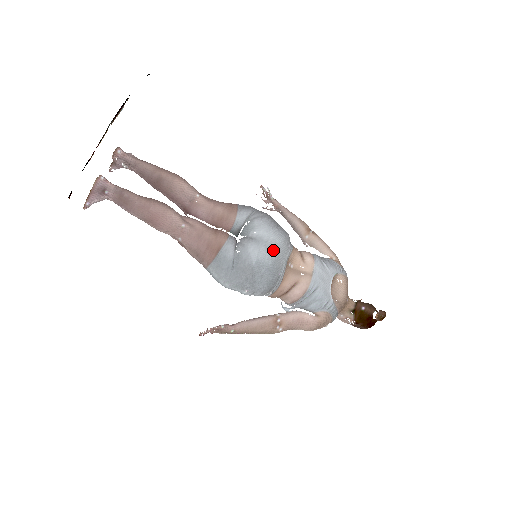
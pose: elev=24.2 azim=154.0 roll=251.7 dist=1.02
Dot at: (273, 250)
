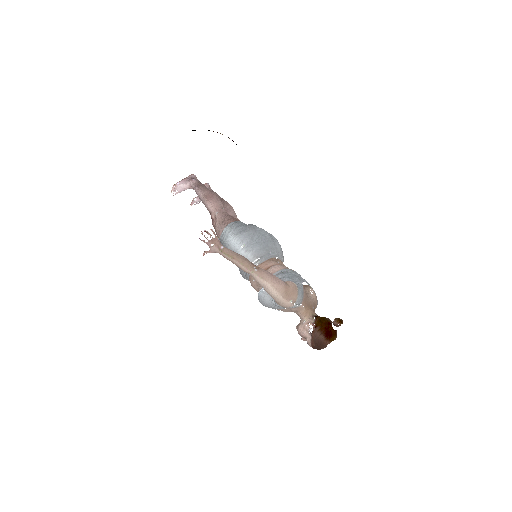
Dot at: (272, 239)
